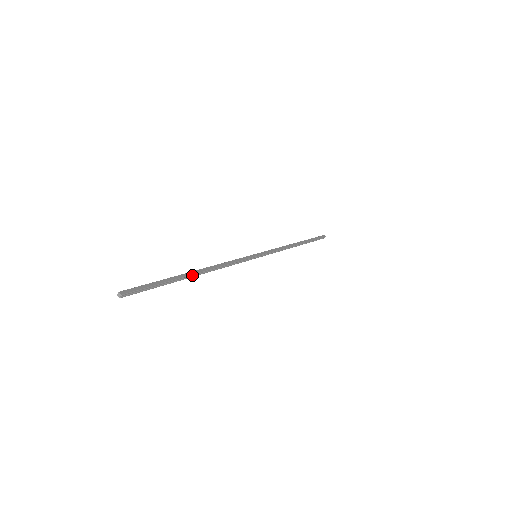
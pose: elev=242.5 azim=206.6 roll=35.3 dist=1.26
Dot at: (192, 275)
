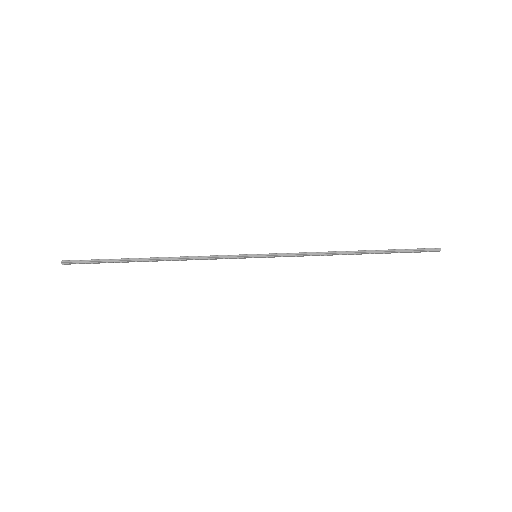
Dot at: (146, 260)
